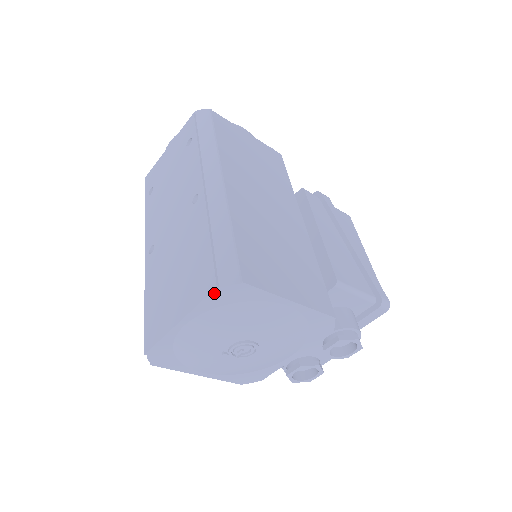
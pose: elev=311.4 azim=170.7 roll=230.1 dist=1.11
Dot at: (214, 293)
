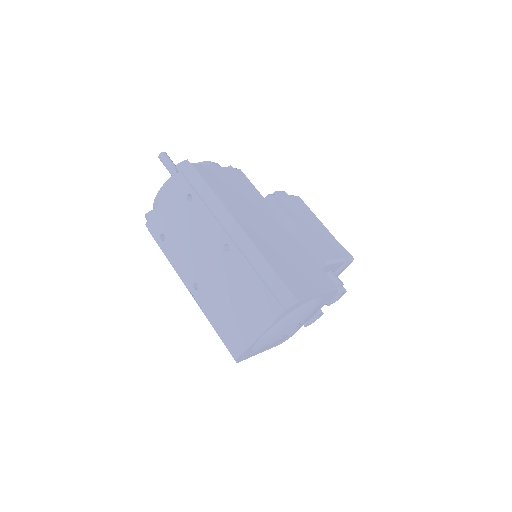
Dot at: (283, 314)
